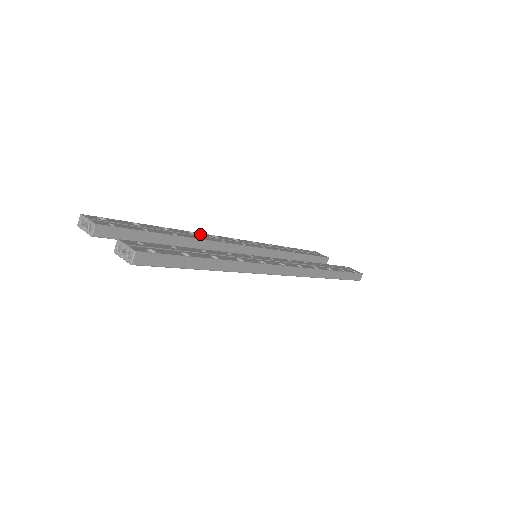
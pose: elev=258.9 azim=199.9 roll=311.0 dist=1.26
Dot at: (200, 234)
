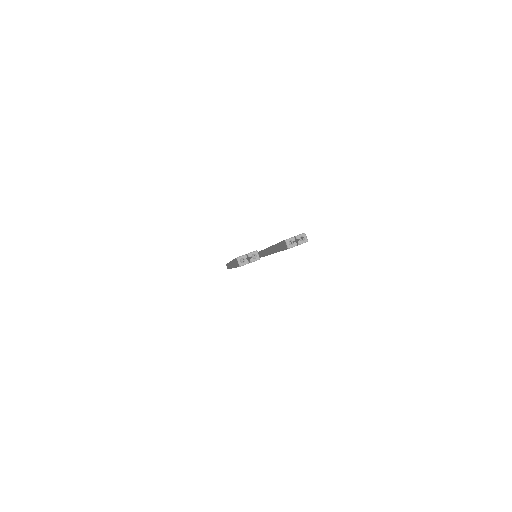
Dot at: occluded
